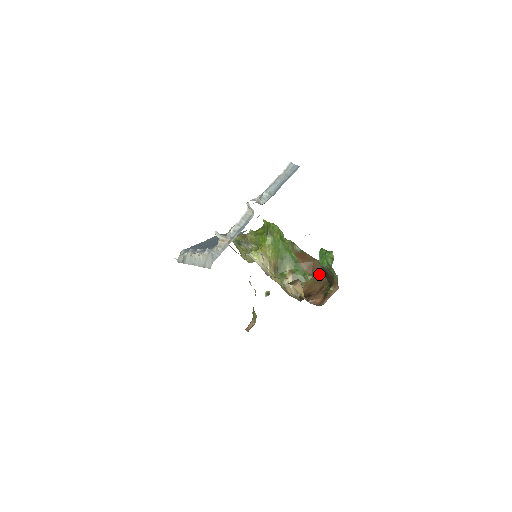
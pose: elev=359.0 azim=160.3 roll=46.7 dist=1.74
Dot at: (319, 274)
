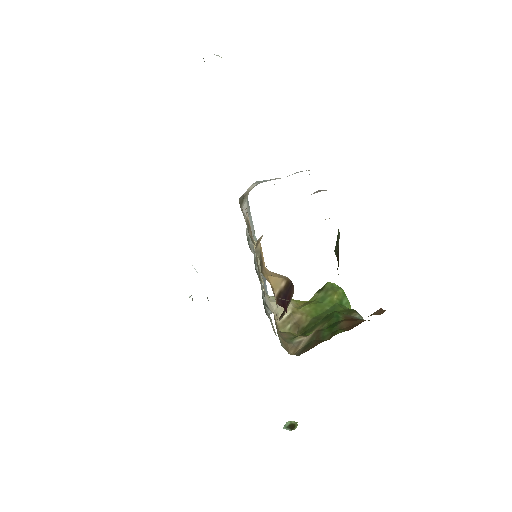
Dot at: occluded
